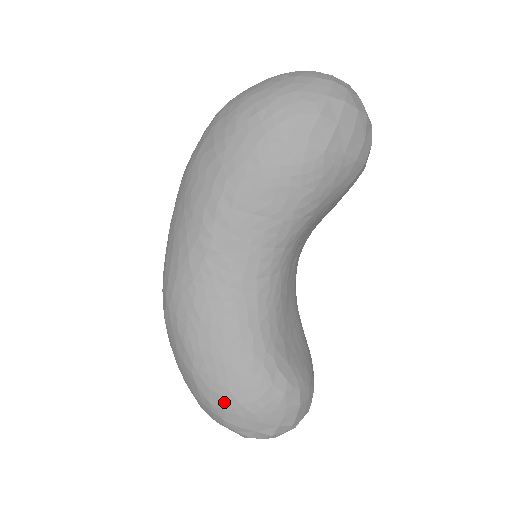
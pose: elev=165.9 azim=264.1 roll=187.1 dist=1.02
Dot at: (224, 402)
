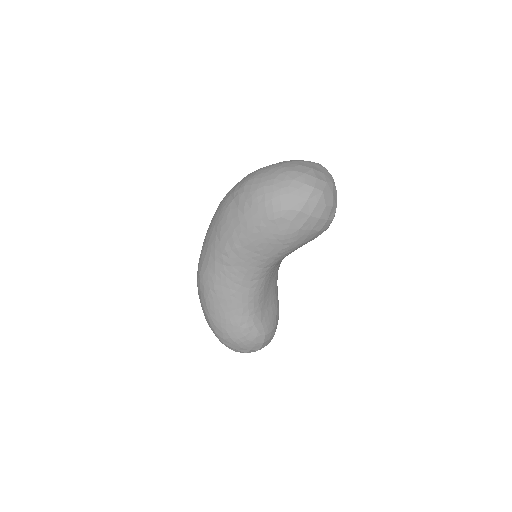
Dot at: (223, 335)
